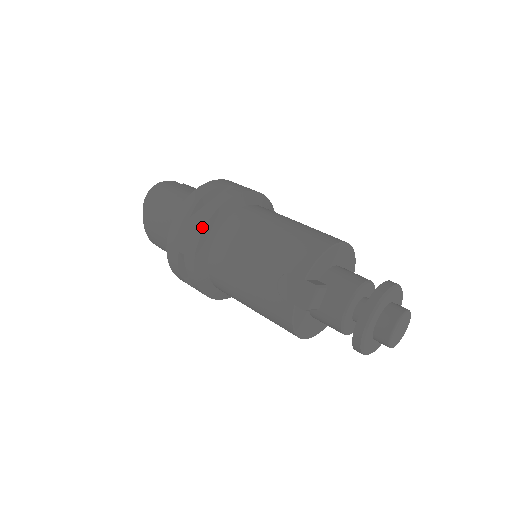
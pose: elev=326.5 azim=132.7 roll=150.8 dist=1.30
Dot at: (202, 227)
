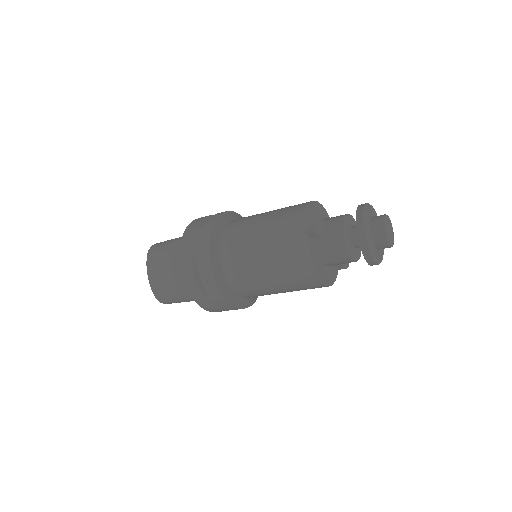
Dot at: (210, 226)
